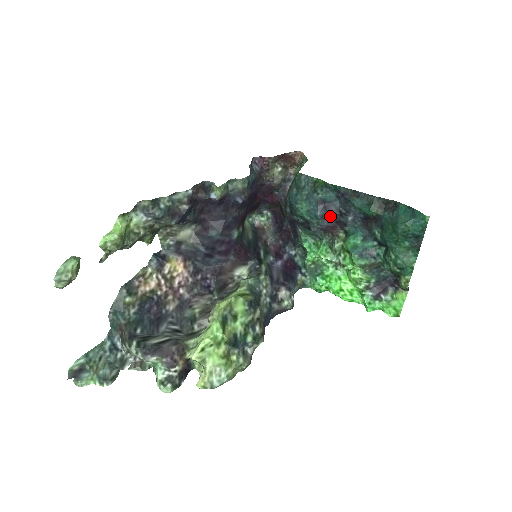
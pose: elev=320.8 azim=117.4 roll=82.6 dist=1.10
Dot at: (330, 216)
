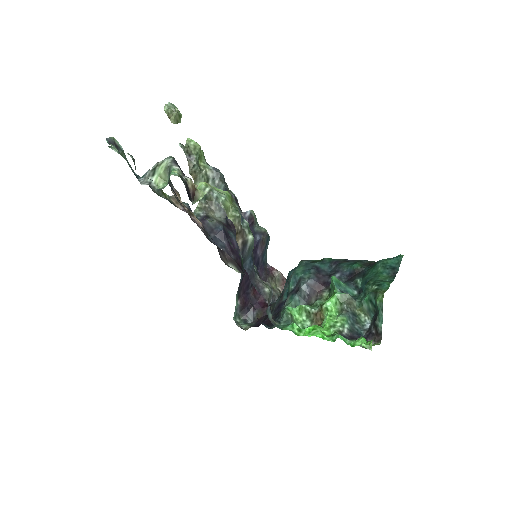
Dot at: (320, 277)
